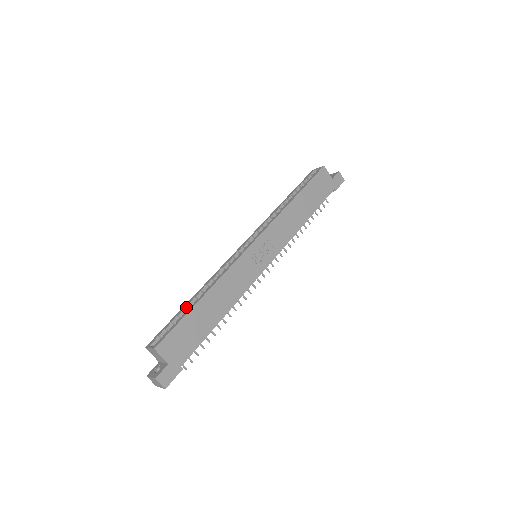
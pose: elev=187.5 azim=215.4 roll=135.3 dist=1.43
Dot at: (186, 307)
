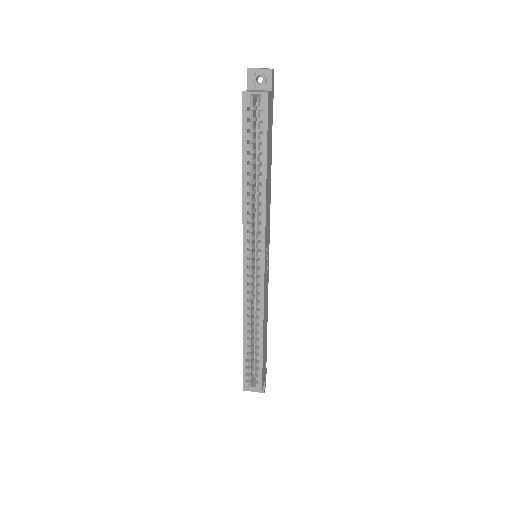
Dot at: (249, 350)
